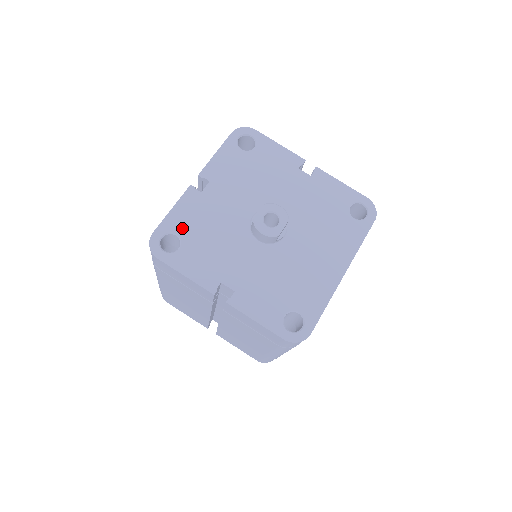
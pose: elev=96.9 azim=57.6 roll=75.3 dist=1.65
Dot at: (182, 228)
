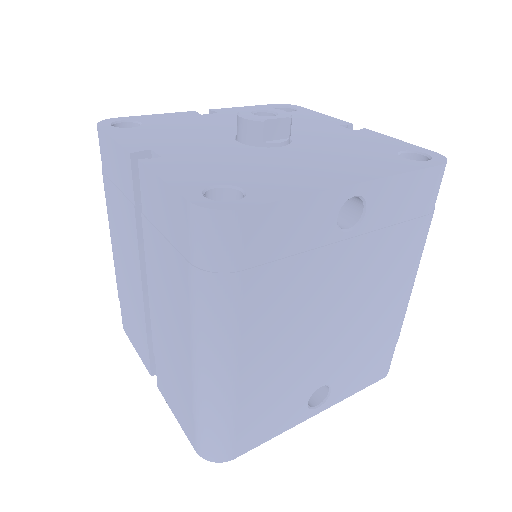
Dot at: (152, 121)
